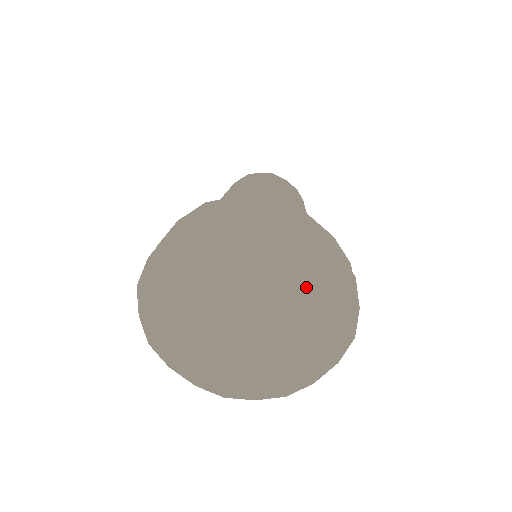
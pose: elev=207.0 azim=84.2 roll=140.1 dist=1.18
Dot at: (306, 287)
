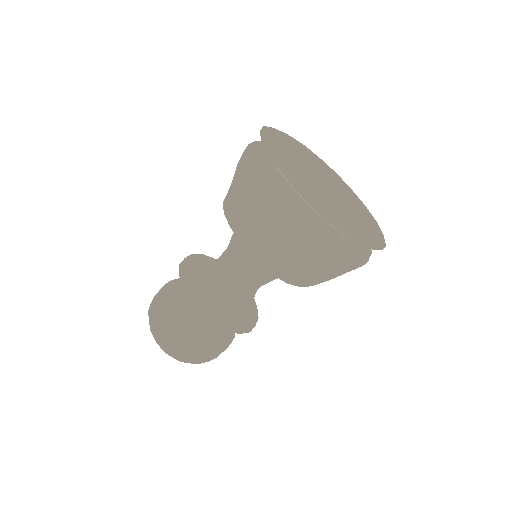
Dot at: (355, 205)
